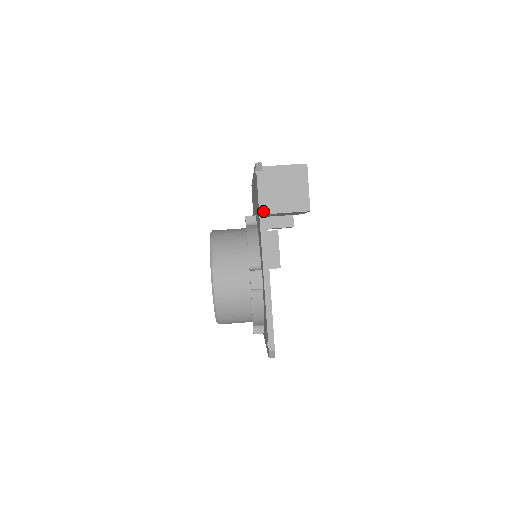
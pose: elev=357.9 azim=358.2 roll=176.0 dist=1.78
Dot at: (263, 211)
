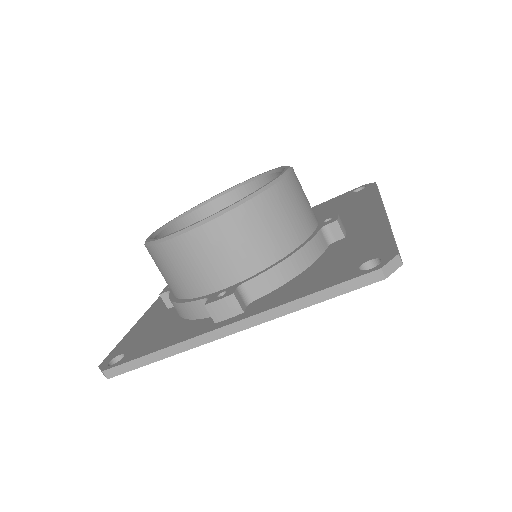
Dot at: occluded
